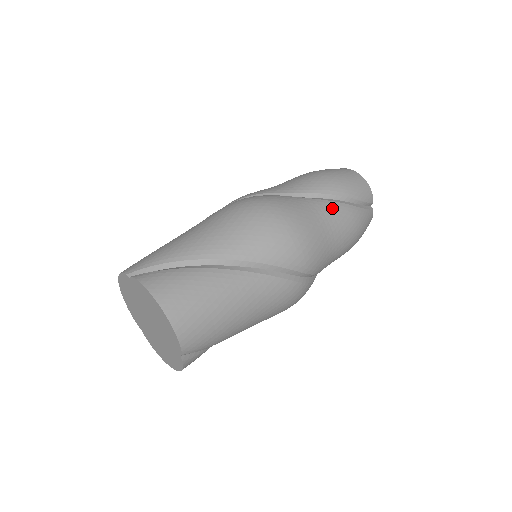
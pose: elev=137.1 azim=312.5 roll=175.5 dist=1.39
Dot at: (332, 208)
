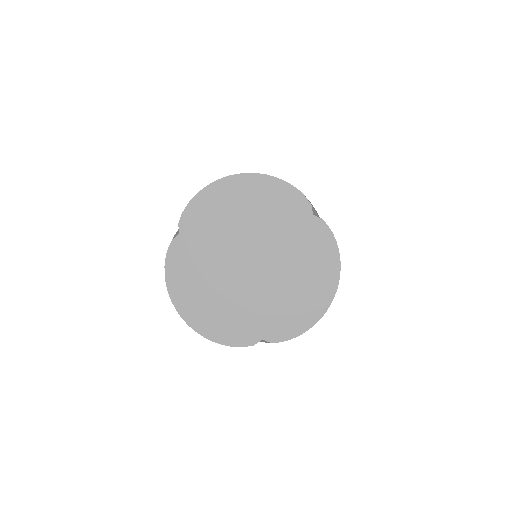
Dot at: occluded
